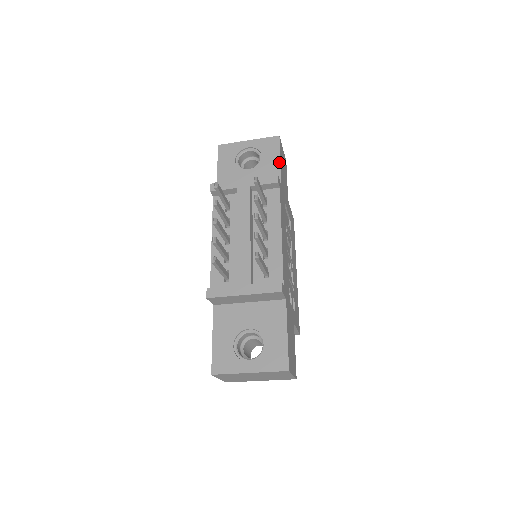
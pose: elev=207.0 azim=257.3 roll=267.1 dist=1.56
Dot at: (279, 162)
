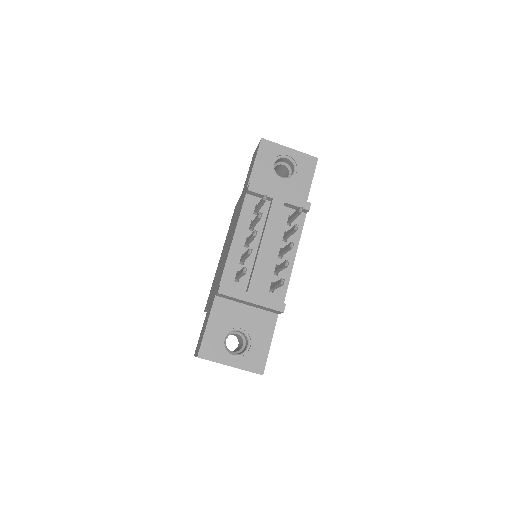
Dot at: (310, 184)
